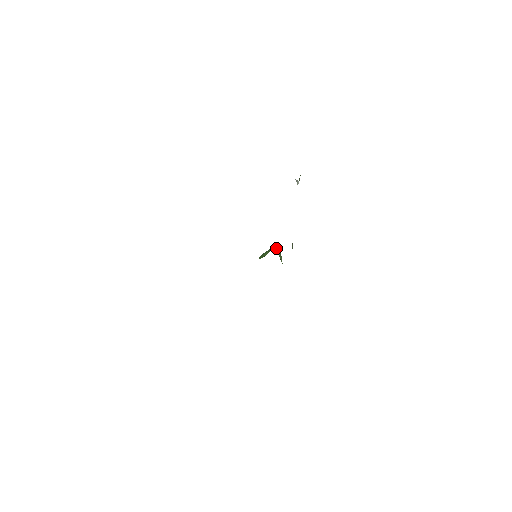
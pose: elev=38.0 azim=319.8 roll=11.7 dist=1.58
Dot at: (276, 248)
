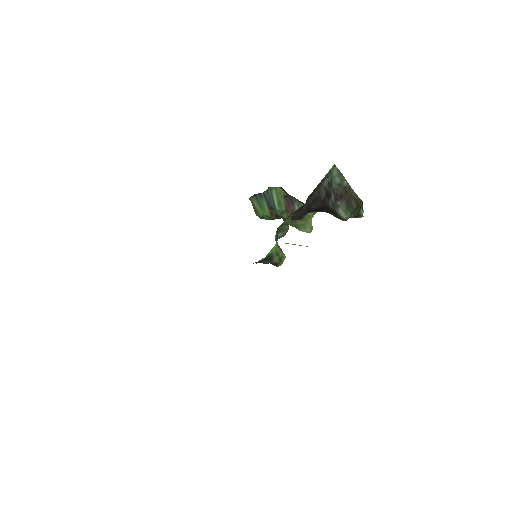
Dot at: occluded
